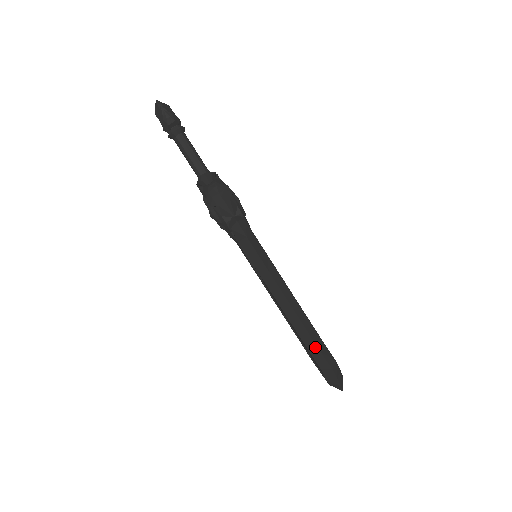
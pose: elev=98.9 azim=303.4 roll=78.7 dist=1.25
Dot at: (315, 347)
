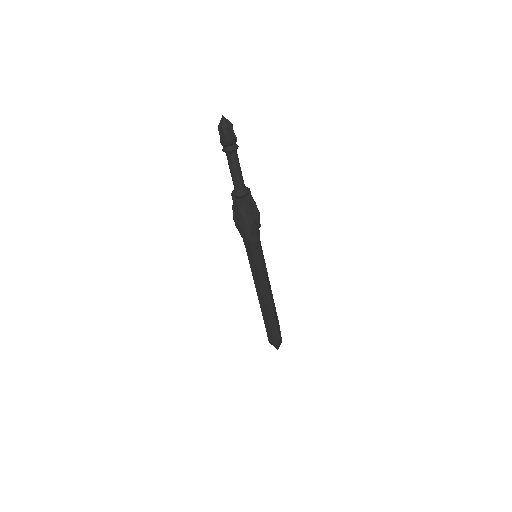
Dot at: (270, 329)
